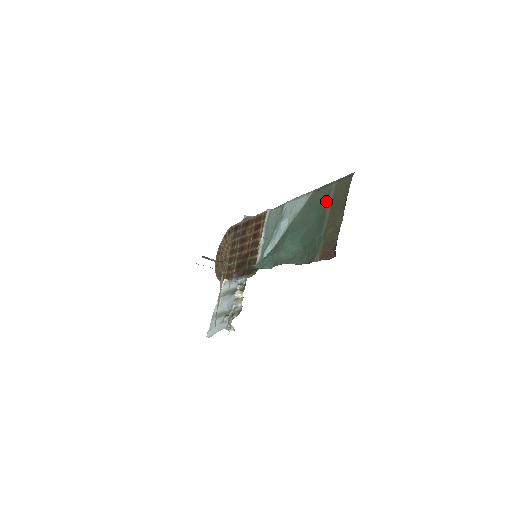
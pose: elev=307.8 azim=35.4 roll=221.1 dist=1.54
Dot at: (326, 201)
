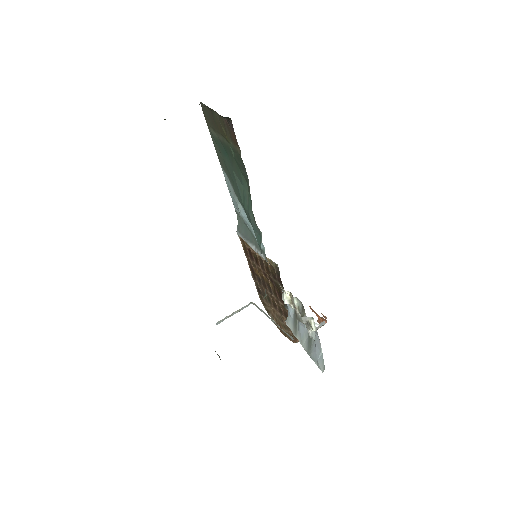
Dot at: (216, 141)
